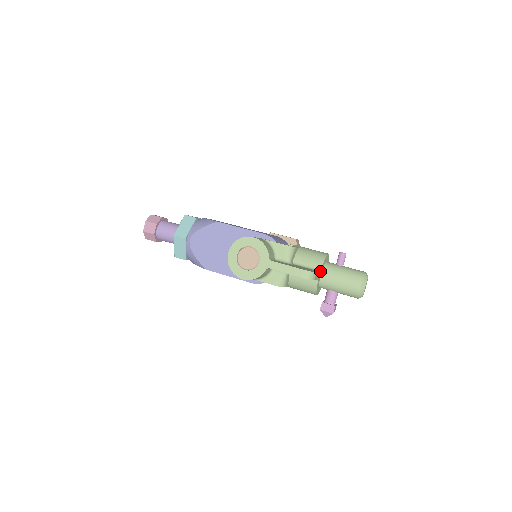
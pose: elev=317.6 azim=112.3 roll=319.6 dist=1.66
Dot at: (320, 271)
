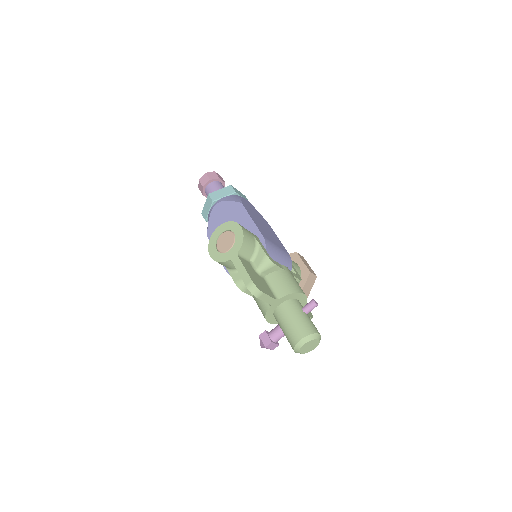
Dot at: (277, 299)
